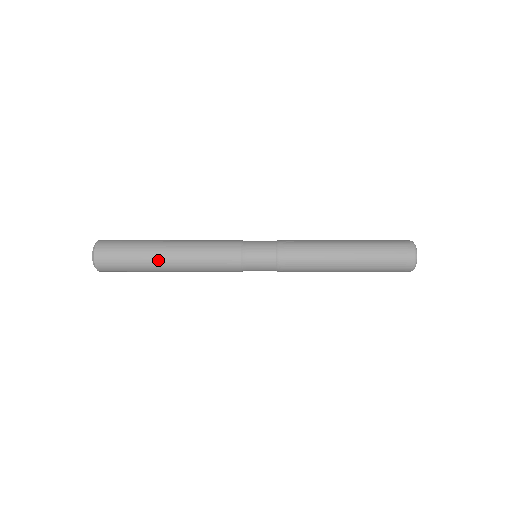
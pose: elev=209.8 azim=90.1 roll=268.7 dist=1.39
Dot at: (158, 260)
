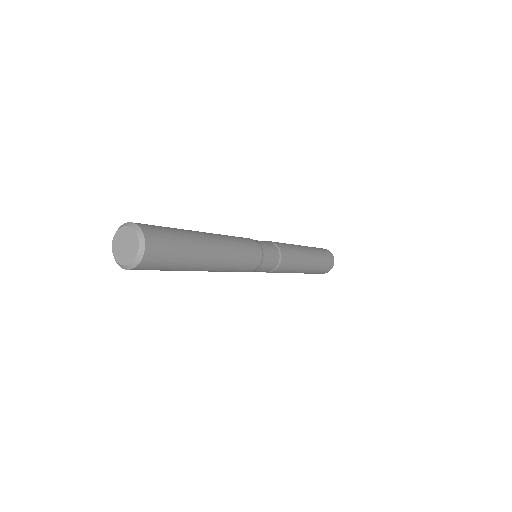
Dot at: (206, 247)
